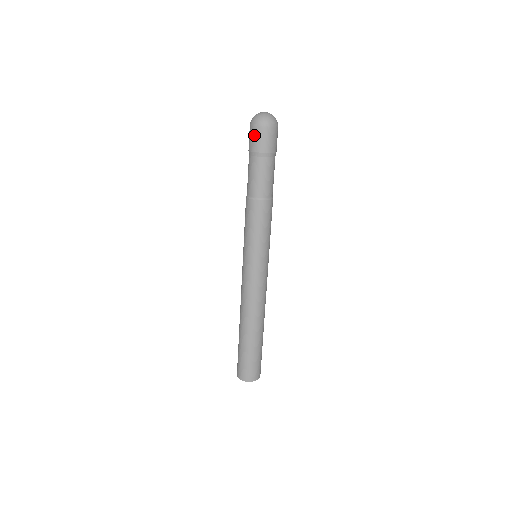
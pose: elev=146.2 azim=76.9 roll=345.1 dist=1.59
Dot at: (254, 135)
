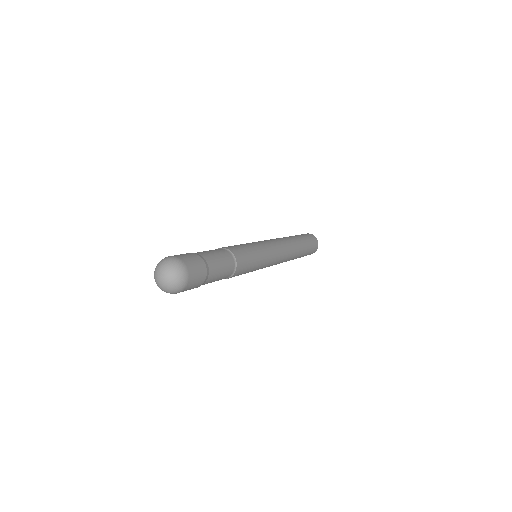
Dot at: occluded
